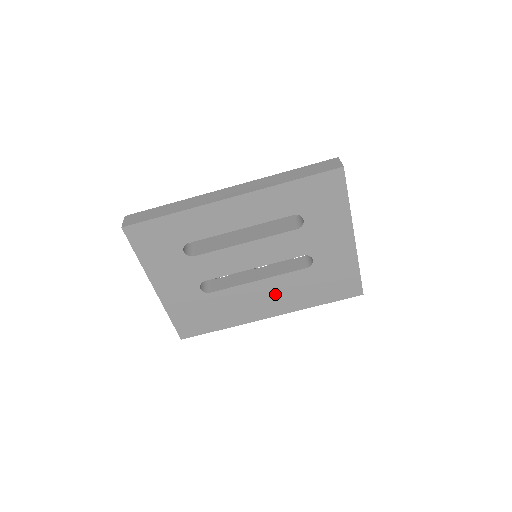
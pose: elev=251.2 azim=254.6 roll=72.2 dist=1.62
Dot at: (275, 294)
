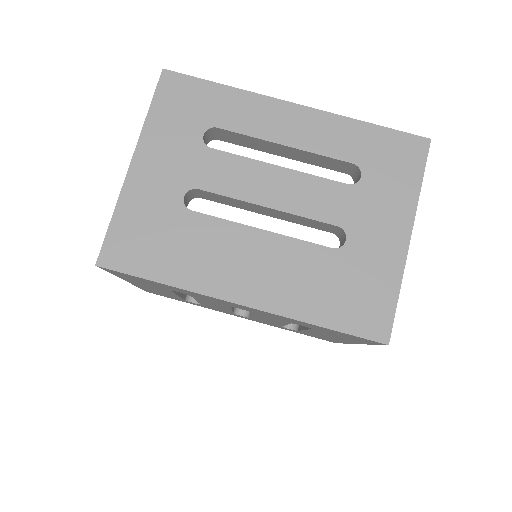
Dot at: (270, 266)
